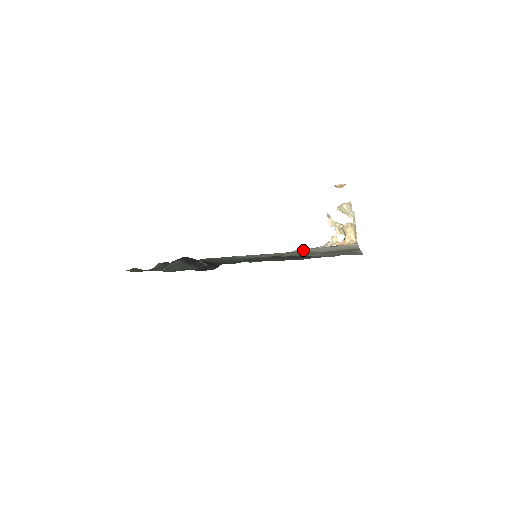
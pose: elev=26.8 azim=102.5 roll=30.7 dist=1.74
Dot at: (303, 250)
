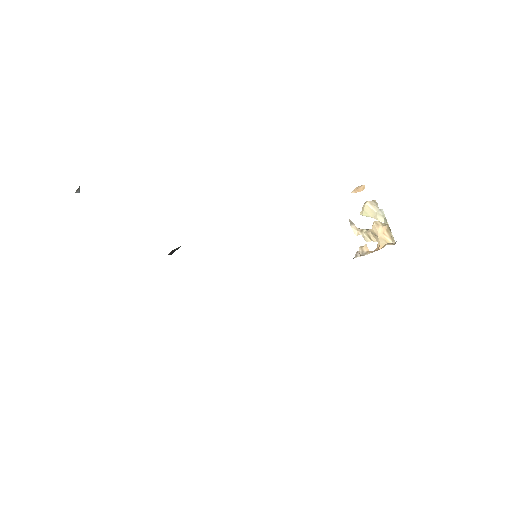
Dot at: occluded
